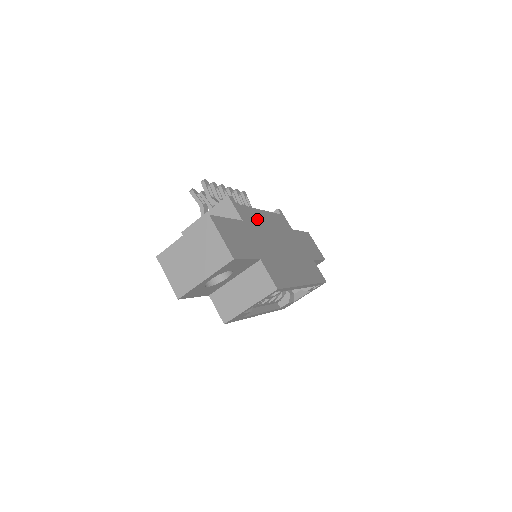
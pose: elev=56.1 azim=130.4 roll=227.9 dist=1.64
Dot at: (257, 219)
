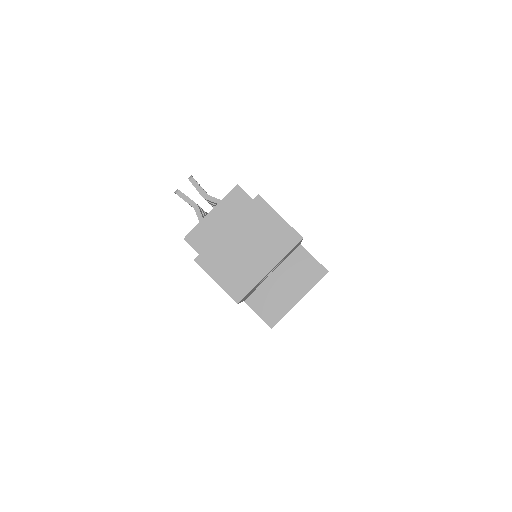
Dot at: occluded
